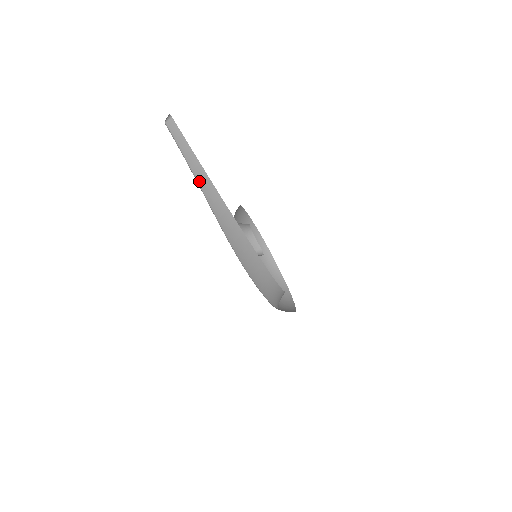
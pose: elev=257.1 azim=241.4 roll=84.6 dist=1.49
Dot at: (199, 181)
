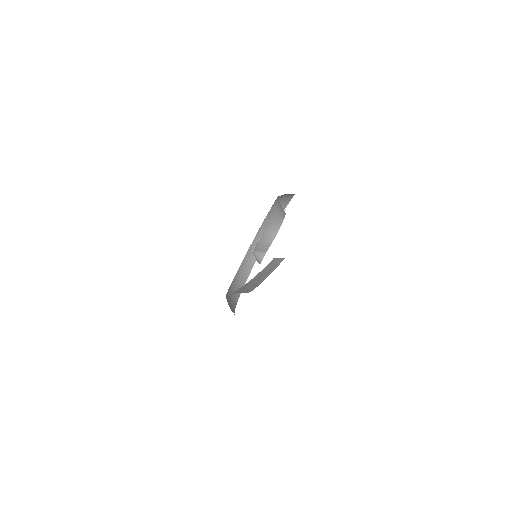
Dot at: (255, 278)
